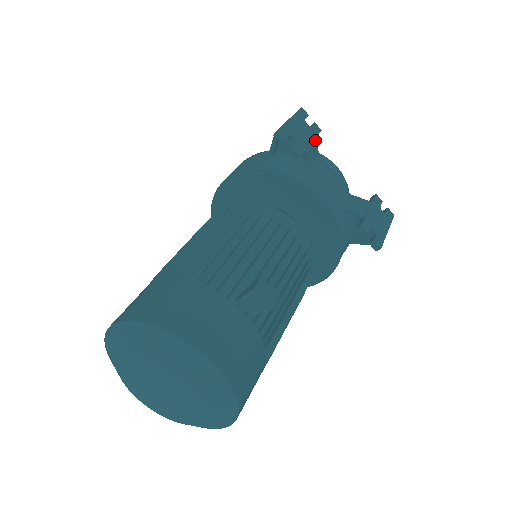
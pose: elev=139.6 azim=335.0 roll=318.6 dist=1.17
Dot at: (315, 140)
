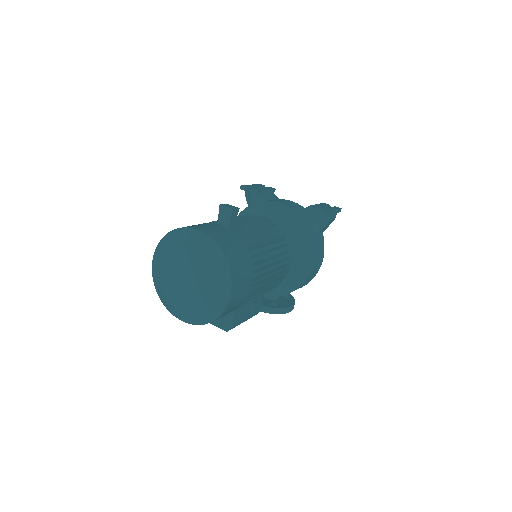
Dot at: (271, 191)
